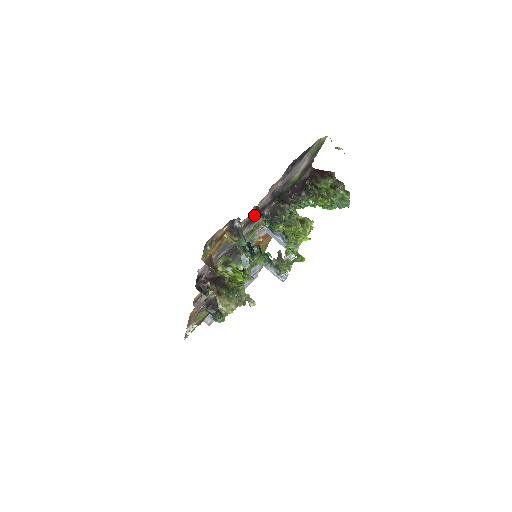
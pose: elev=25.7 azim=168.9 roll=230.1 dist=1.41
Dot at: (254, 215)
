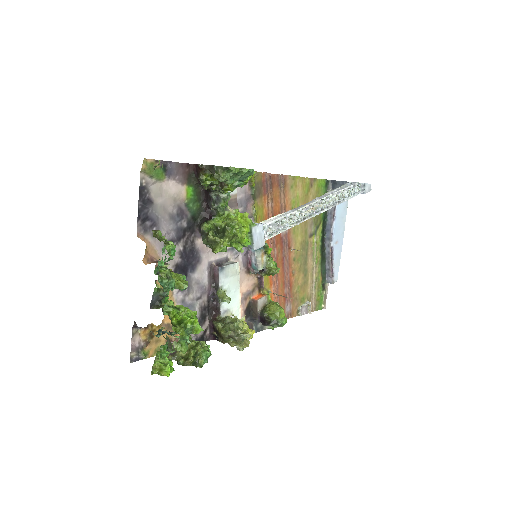
Dot at: (181, 268)
